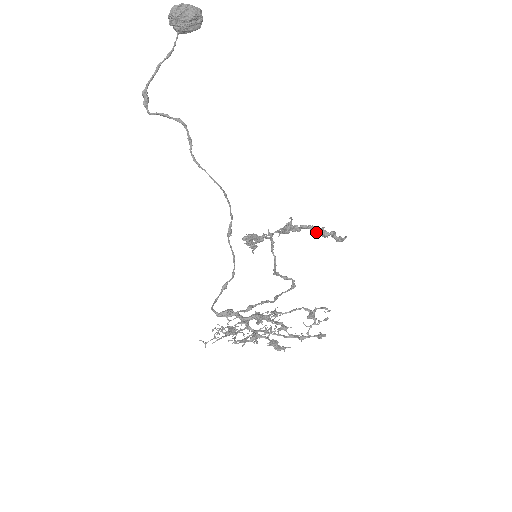
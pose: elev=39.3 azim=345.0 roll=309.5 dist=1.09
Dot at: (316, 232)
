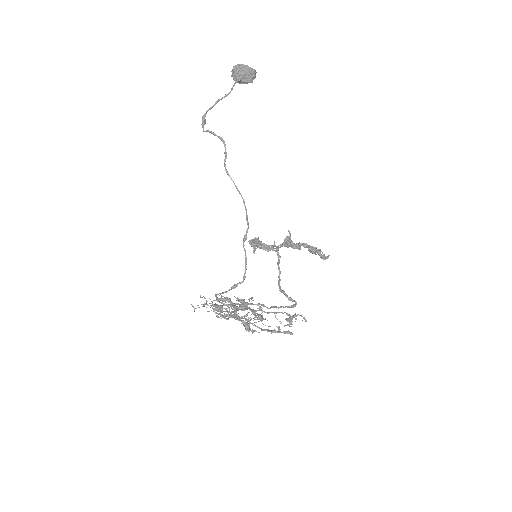
Dot at: occluded
